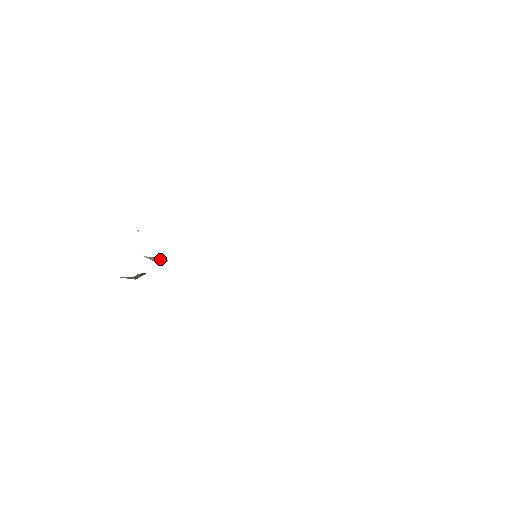
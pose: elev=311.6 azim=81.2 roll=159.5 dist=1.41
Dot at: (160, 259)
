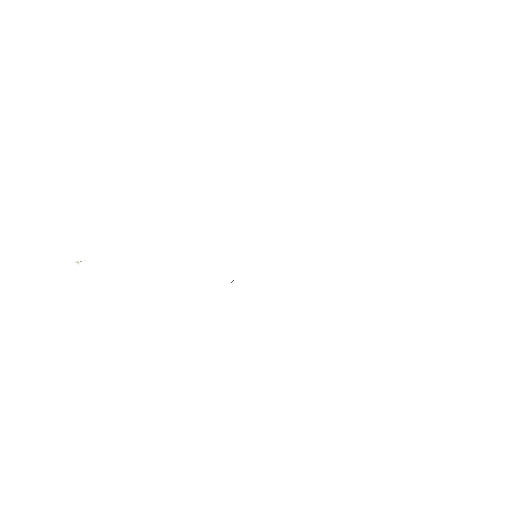
Dot at: occluded
